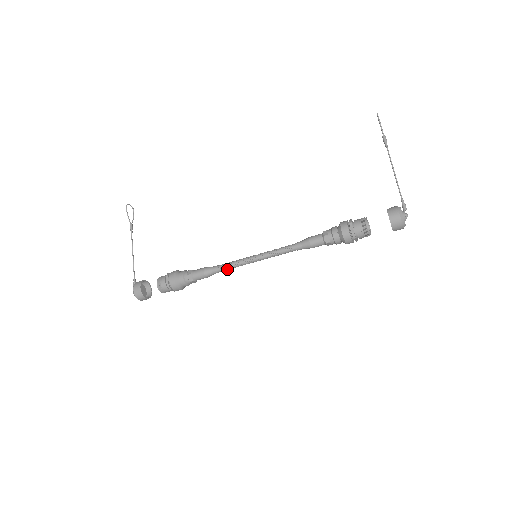
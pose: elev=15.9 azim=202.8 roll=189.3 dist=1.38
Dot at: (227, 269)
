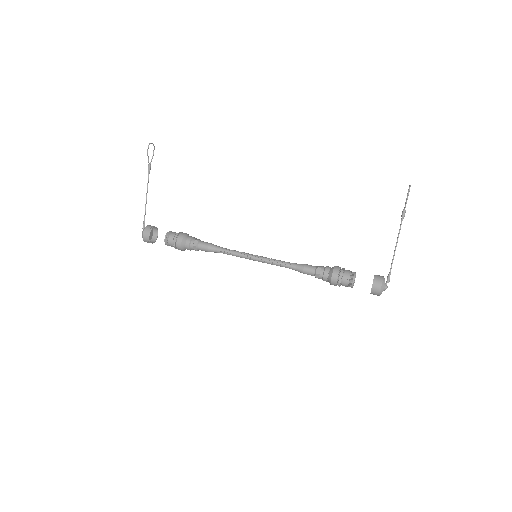
Dot at: (228, 254)
